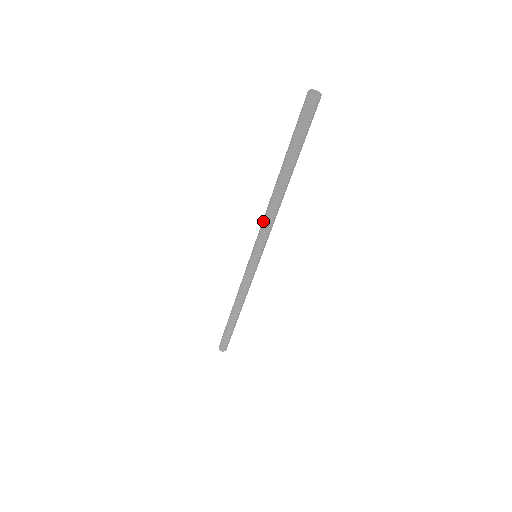
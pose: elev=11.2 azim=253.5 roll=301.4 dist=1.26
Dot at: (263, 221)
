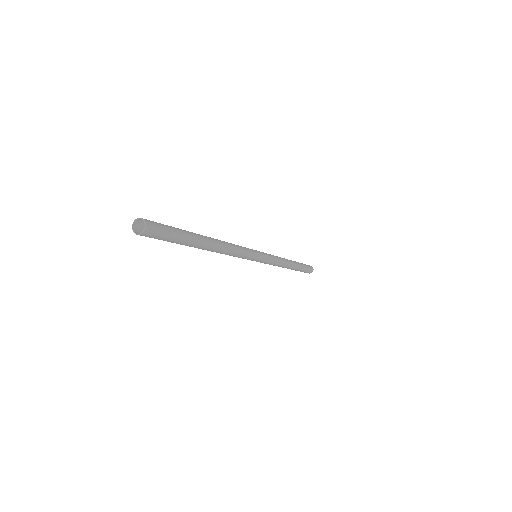
Dot at: occluded
